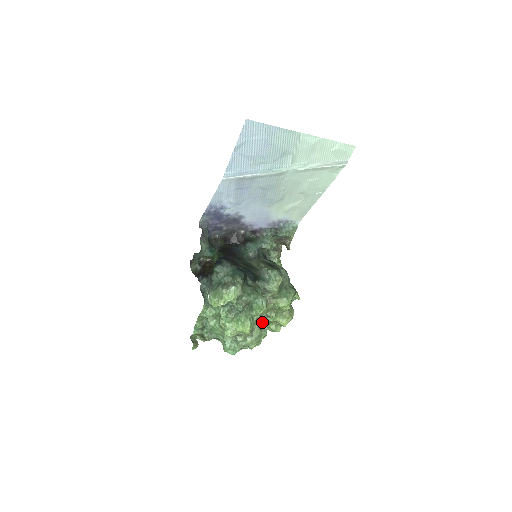
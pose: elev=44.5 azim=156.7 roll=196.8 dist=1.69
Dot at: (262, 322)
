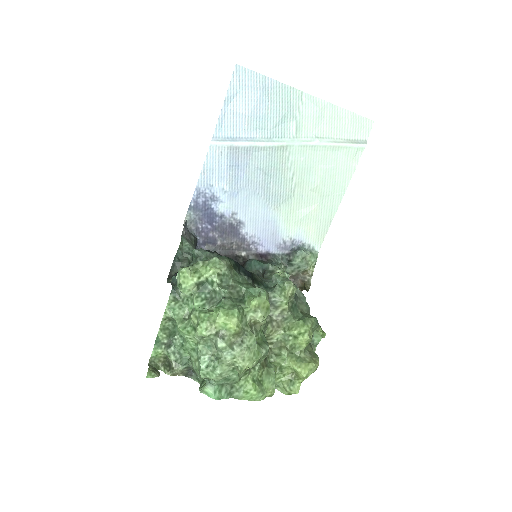
Dot at: (262, 338)
